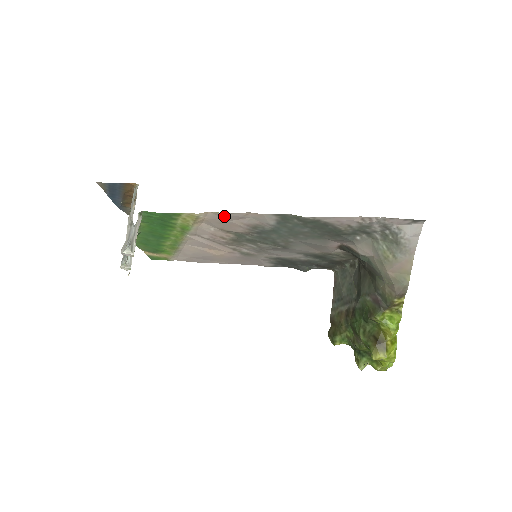
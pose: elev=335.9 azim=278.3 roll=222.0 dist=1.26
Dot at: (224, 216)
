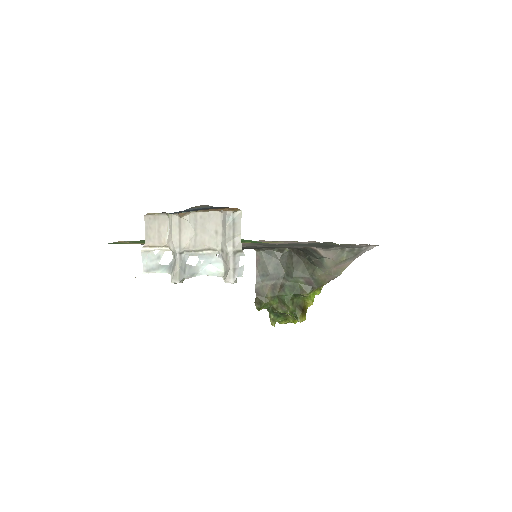
Dot at: occluded
